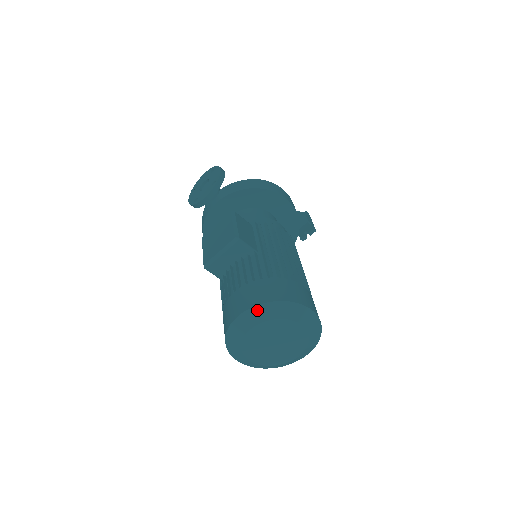
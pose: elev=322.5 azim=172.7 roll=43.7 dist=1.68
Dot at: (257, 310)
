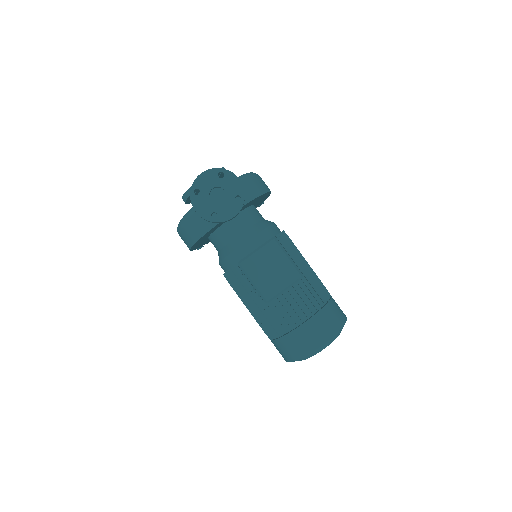
Dot at: (334, 337)
